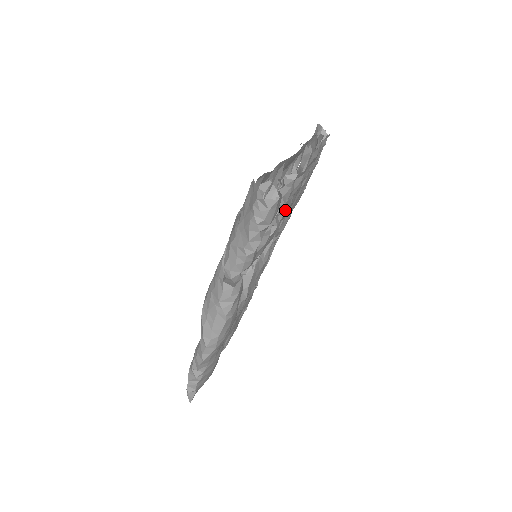
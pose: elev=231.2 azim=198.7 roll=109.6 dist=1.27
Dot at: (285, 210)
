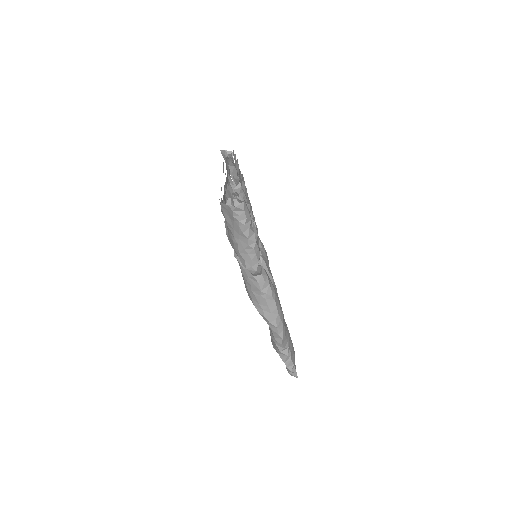
Dot at: (250, 209)
